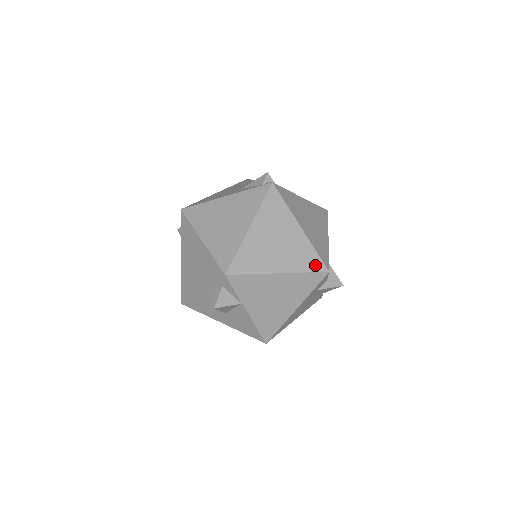
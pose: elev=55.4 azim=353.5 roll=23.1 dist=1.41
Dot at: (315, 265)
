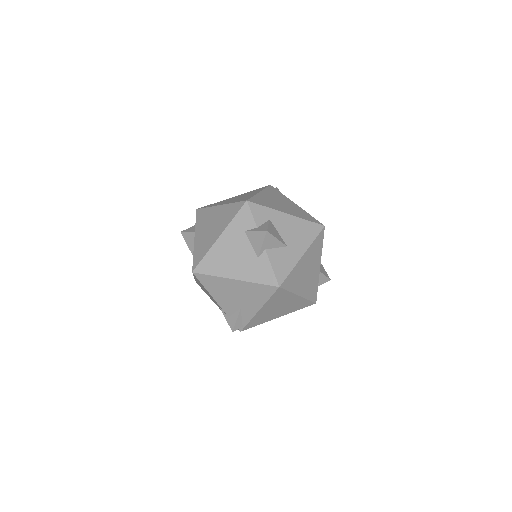
Dot at: (243, 200)
